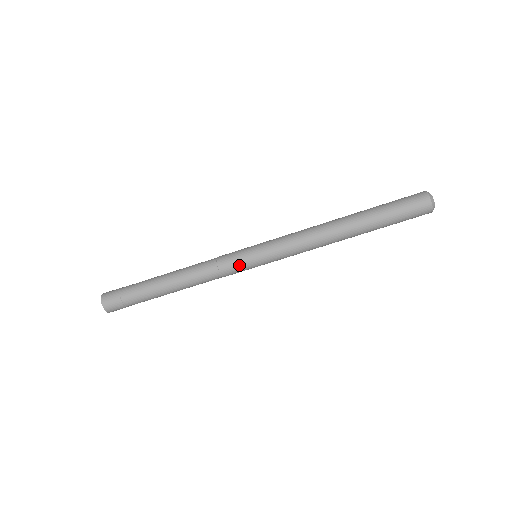
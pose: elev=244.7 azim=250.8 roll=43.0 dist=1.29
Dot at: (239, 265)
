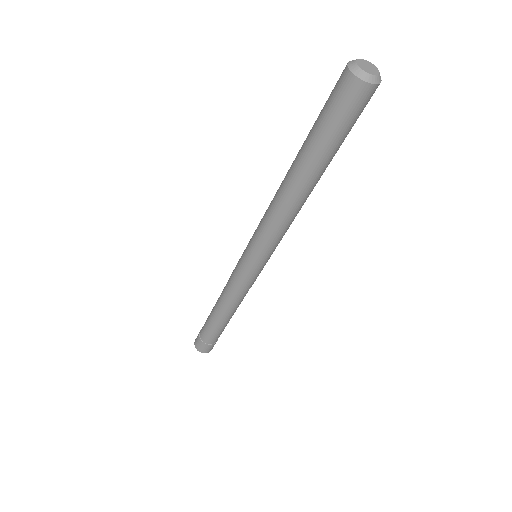
Dot at: (249, 278)
